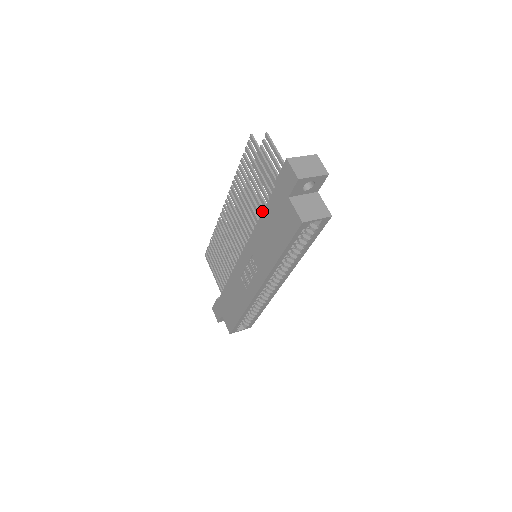
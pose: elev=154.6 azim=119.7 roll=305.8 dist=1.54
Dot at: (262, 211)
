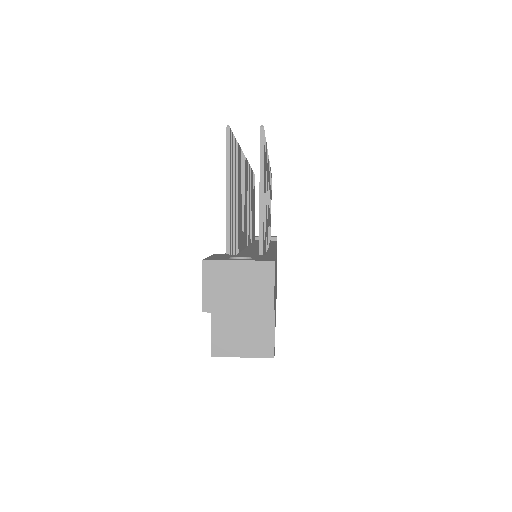
Dot at: occluded
